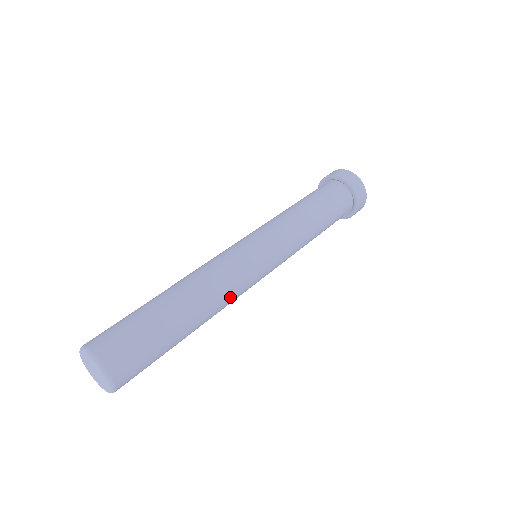
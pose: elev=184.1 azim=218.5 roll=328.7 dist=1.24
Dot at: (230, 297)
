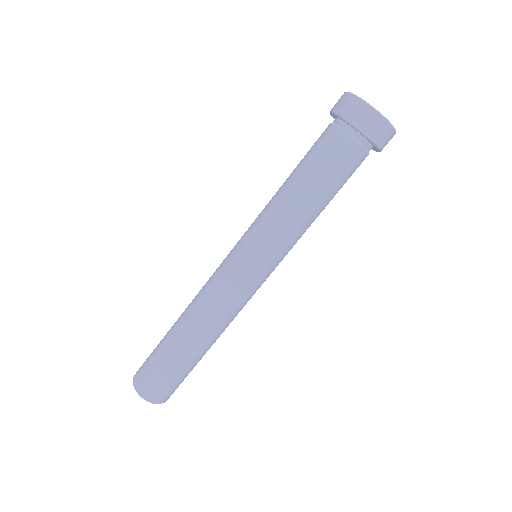
Dot at: (232, 316)
